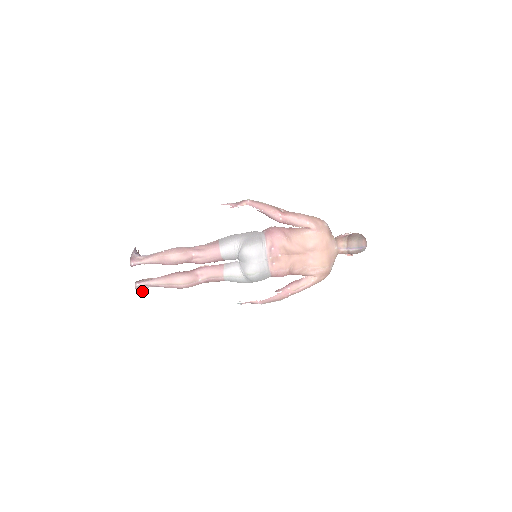
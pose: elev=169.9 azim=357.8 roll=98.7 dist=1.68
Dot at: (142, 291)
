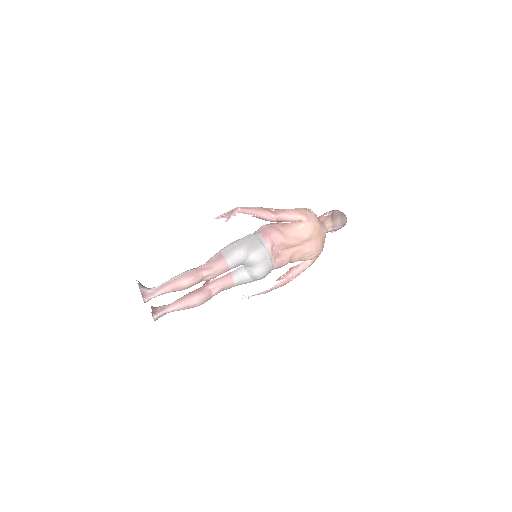
Dot at: occluded
